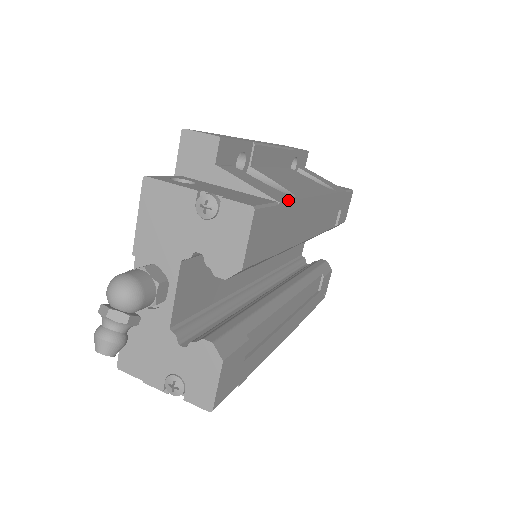
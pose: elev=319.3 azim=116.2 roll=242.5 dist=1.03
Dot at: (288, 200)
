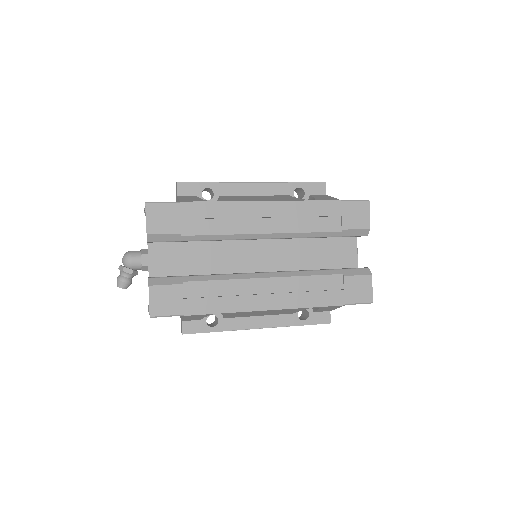
Dot at: (195, 201)
